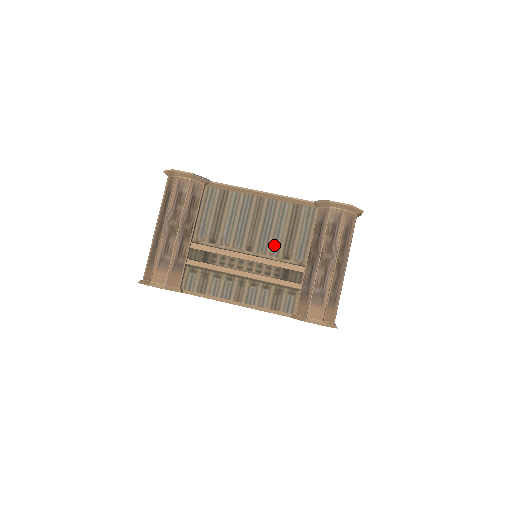
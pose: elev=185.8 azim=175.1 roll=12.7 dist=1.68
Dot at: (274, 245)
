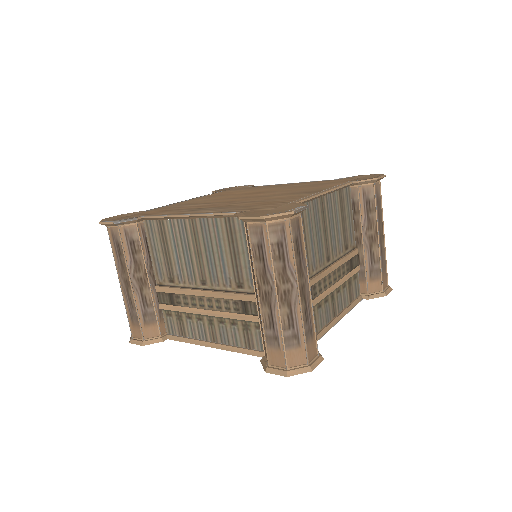
Dot at: (223, 274)
